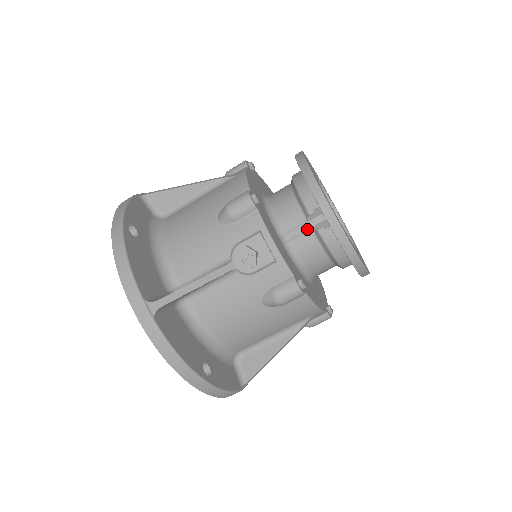
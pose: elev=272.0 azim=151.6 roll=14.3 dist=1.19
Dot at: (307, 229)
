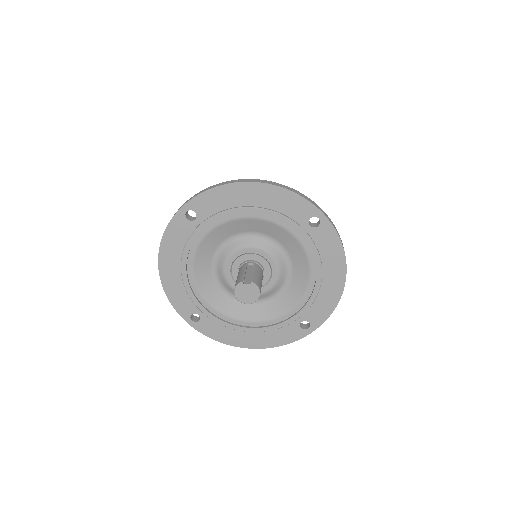
Dot at: occluded
